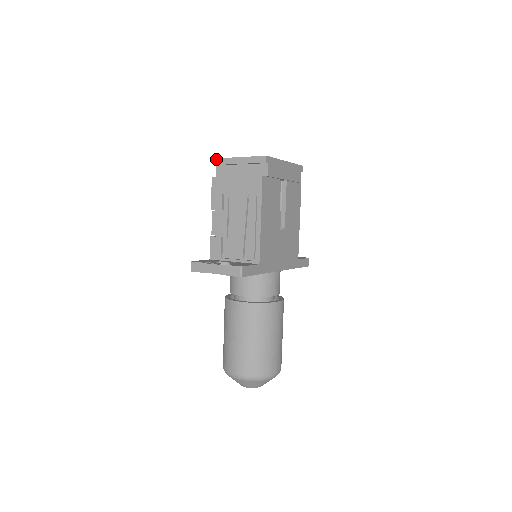
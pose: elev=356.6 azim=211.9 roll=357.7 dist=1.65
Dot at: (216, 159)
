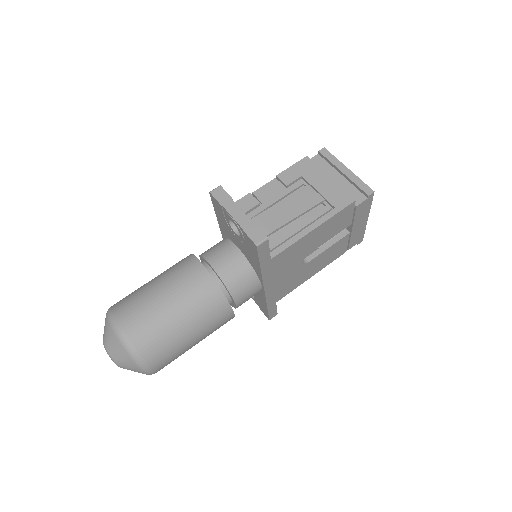
Dot at: (326, 149)
